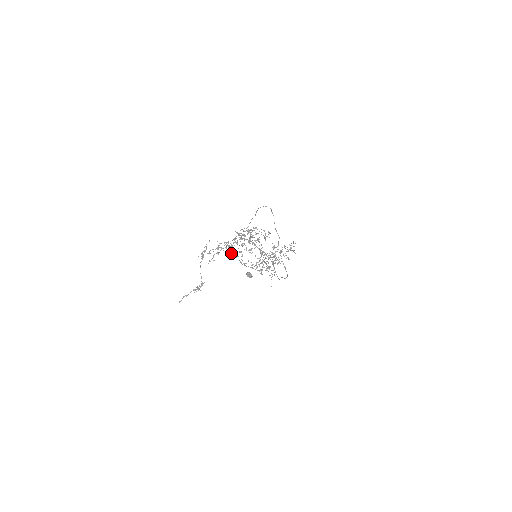
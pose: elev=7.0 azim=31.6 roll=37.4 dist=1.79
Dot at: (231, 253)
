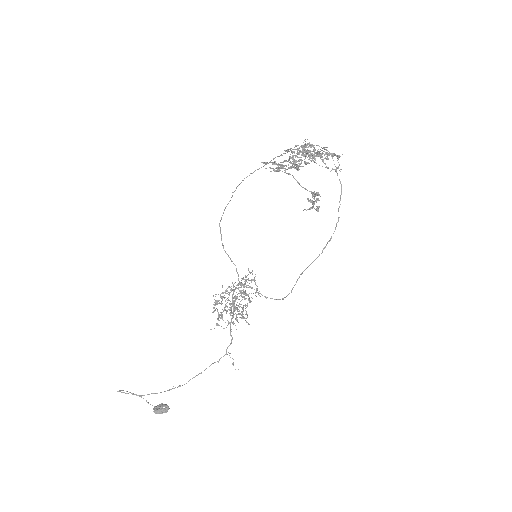
Dot at: (310, 160)
